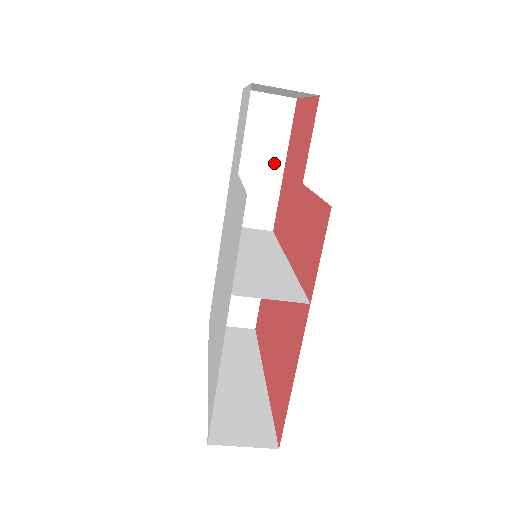
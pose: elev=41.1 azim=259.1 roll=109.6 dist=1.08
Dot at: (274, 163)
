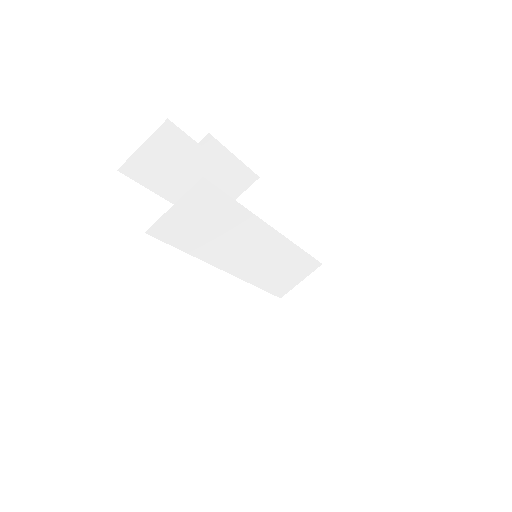
Dot at: (279, 223)
